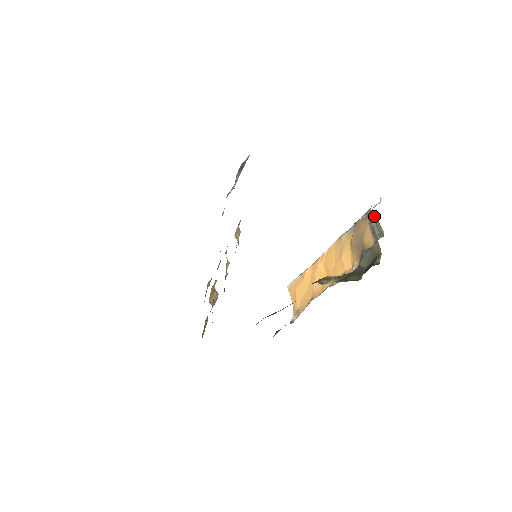
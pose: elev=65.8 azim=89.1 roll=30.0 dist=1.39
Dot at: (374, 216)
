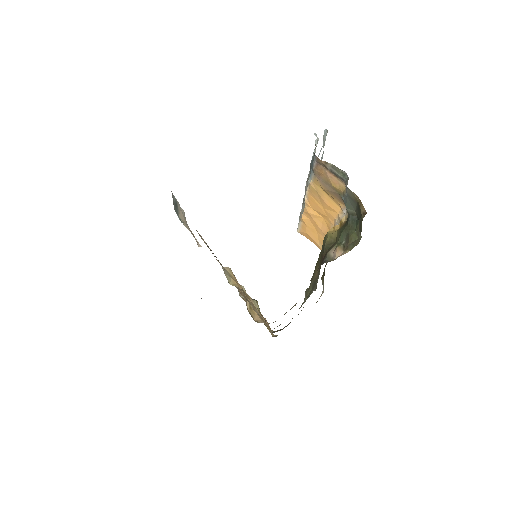
Dot at: (324, 162)
